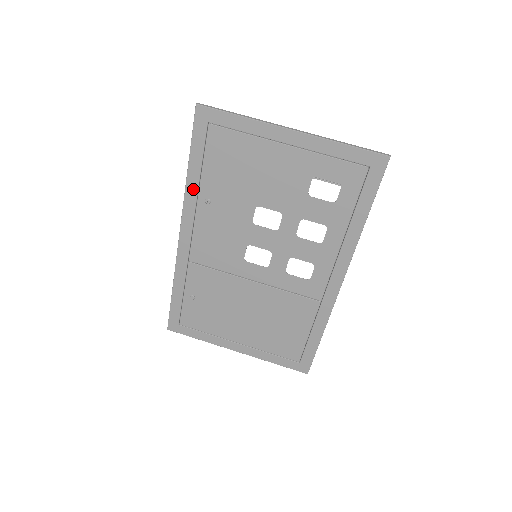
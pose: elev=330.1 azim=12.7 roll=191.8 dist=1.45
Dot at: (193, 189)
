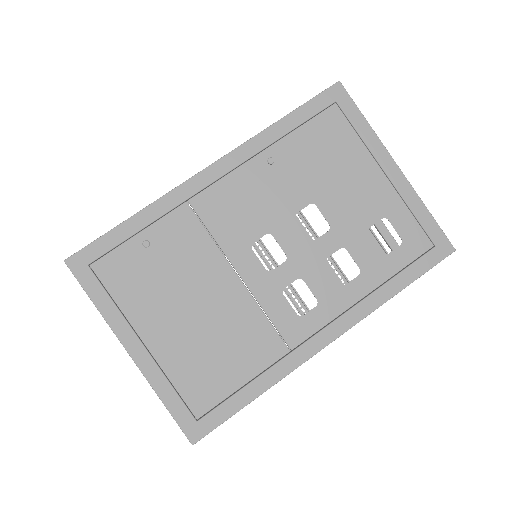
Dot at: (268, 139)
